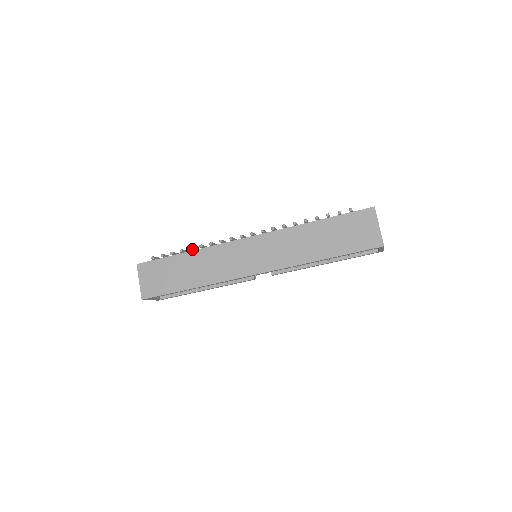
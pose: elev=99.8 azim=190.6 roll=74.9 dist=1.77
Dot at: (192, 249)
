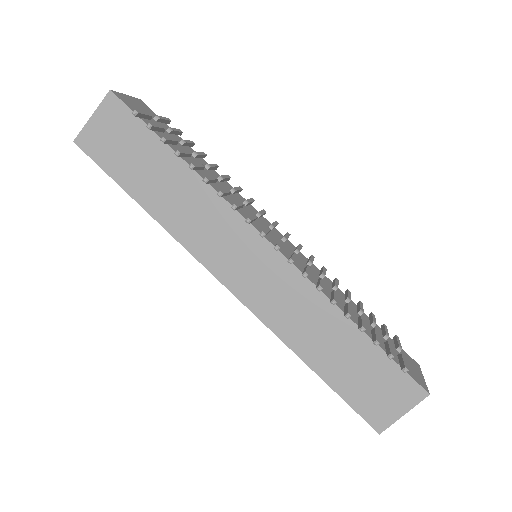
Dot at: (192, 169)
